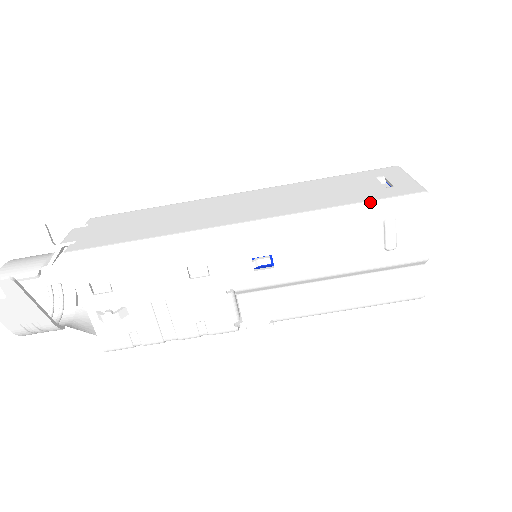
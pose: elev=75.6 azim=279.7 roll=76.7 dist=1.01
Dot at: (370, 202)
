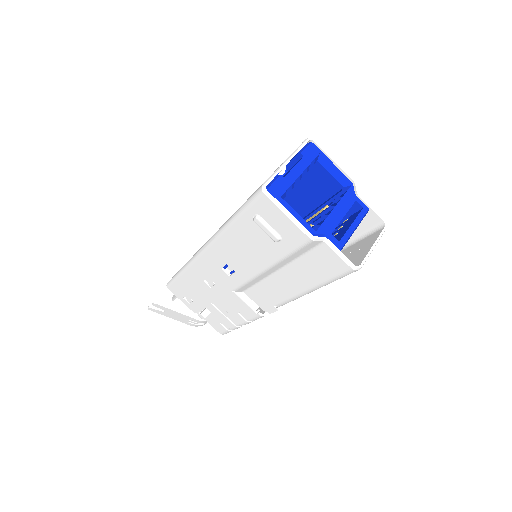
Dot at: (239, 209)
